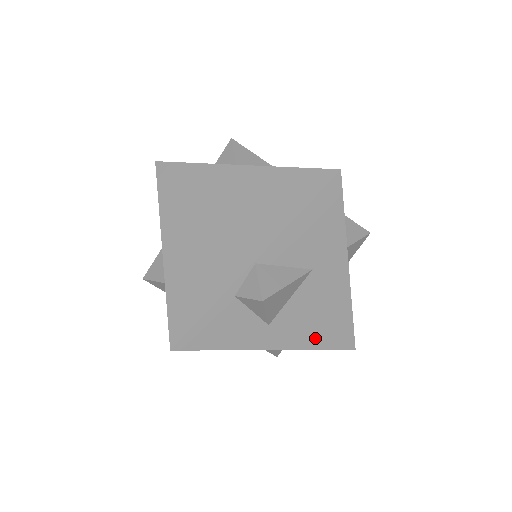
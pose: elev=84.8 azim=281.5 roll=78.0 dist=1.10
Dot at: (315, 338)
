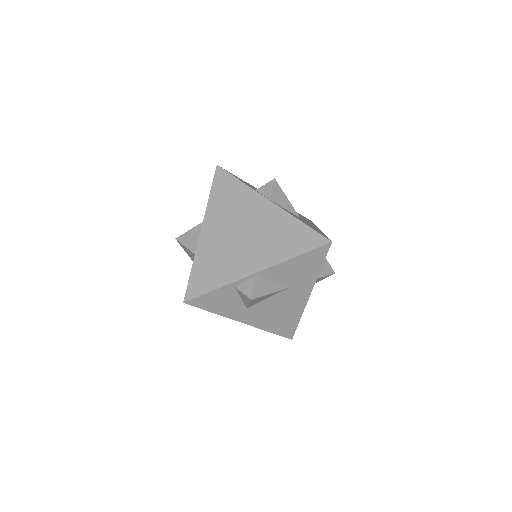
Dot at: (271, 325)
